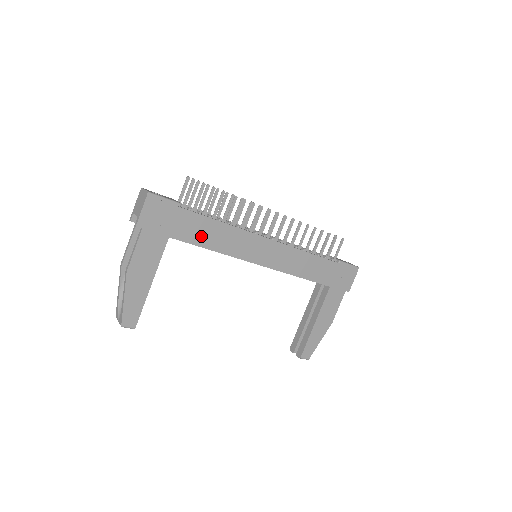
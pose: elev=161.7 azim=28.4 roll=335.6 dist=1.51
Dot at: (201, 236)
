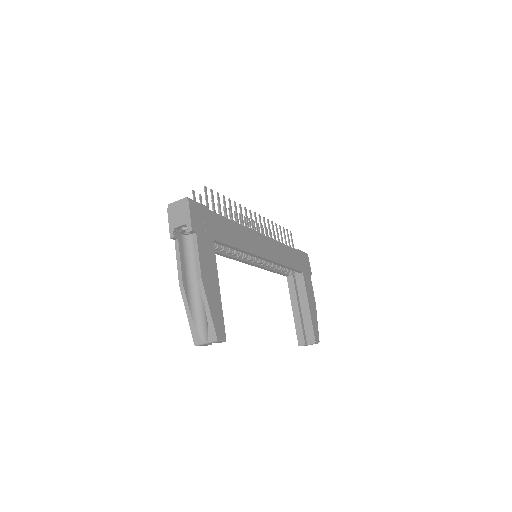
Dot at: (229, 236)
